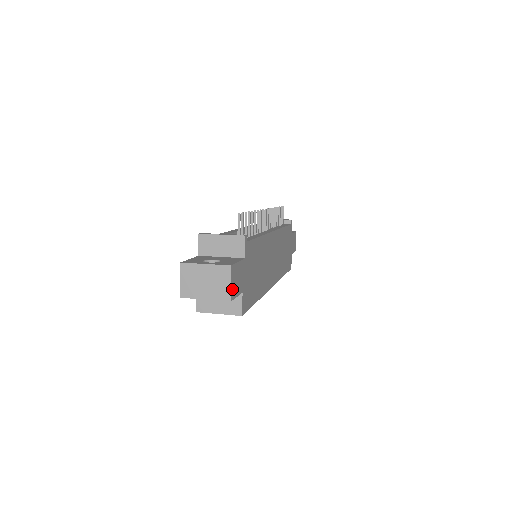
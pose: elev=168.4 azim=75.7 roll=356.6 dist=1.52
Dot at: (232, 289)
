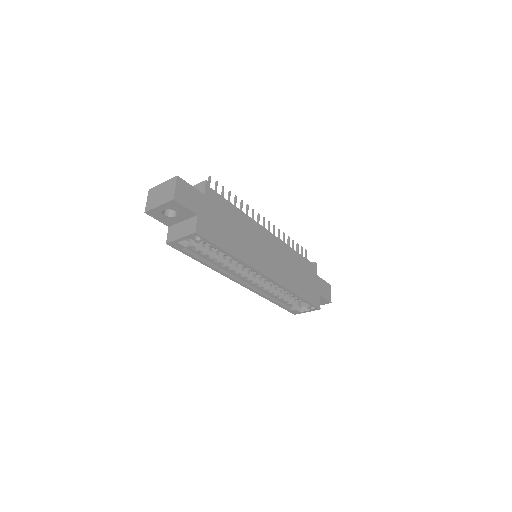
Dot at: (178, 194)
